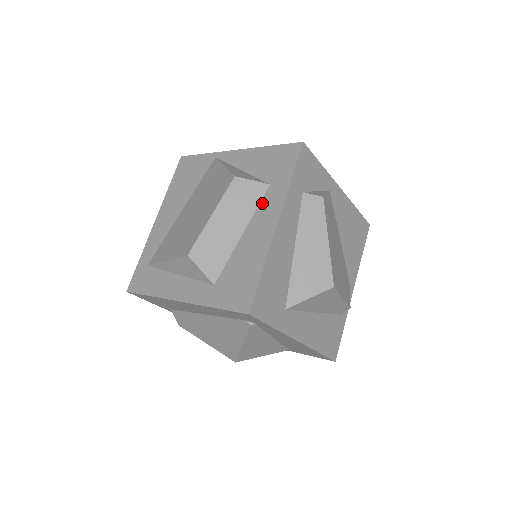
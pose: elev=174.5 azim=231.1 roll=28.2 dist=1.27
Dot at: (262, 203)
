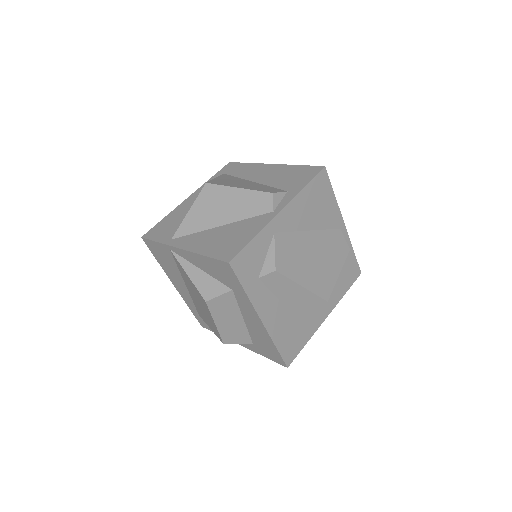
Dot at: (238, 303)
